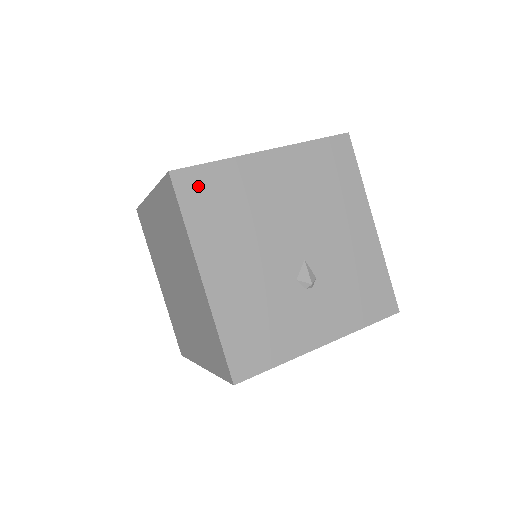
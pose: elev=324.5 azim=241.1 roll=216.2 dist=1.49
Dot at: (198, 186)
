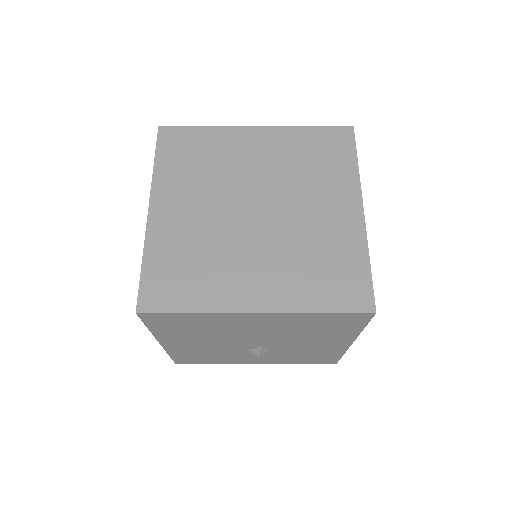
Dot at: (167, 320)
